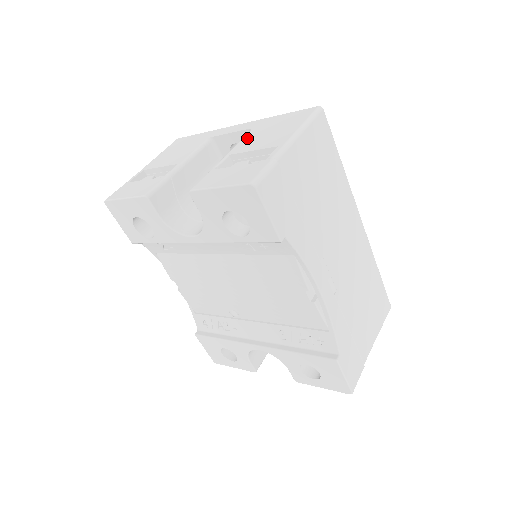
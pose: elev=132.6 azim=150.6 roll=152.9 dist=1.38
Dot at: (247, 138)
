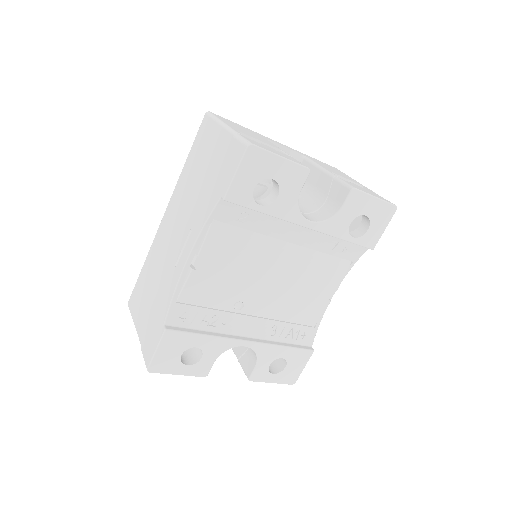
Dot at: (320, 164)
